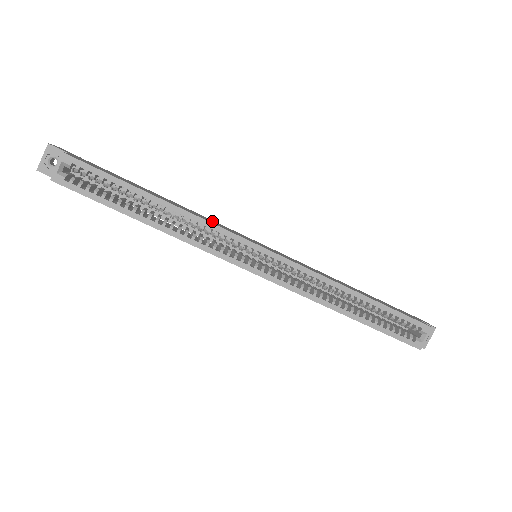
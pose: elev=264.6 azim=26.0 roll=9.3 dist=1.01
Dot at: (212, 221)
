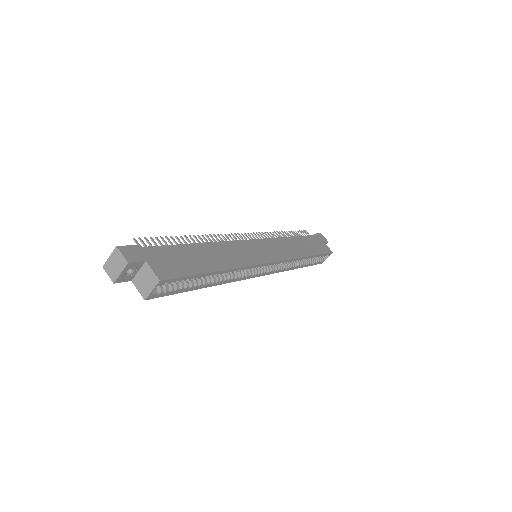
Dot at: (237, 251)
